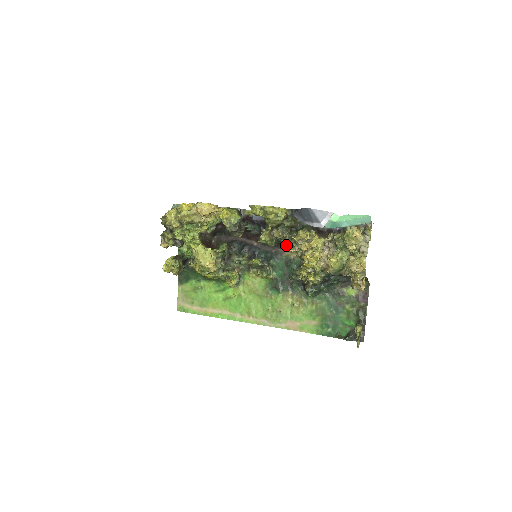
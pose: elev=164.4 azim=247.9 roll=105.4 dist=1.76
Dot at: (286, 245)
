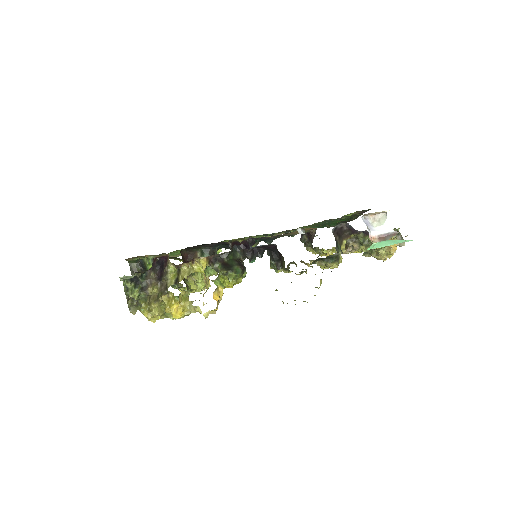
Dot at: (306, 263)
